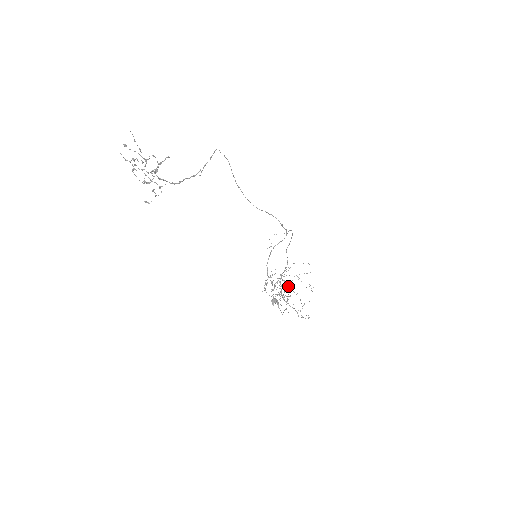
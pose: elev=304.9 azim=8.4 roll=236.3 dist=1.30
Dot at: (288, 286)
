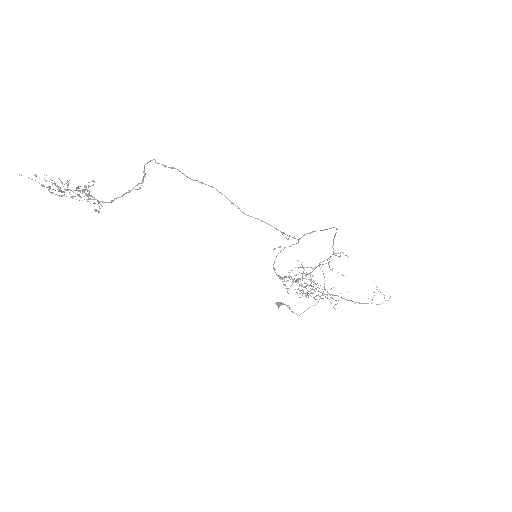
Dot at: occluded
